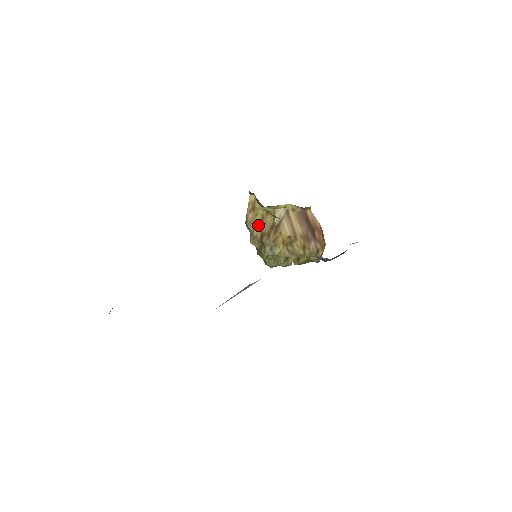
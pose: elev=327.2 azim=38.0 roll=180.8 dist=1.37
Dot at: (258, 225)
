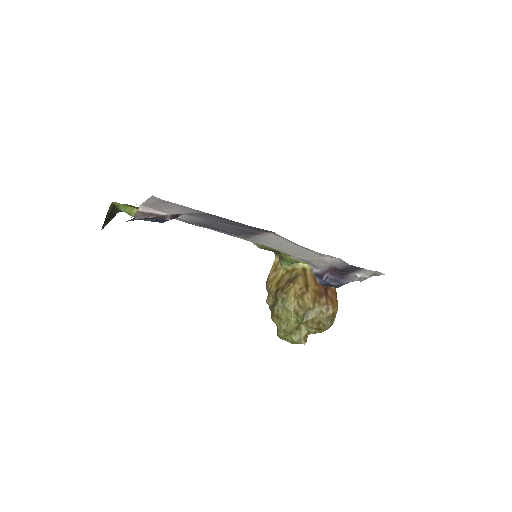
Dot at: (276, 283)
